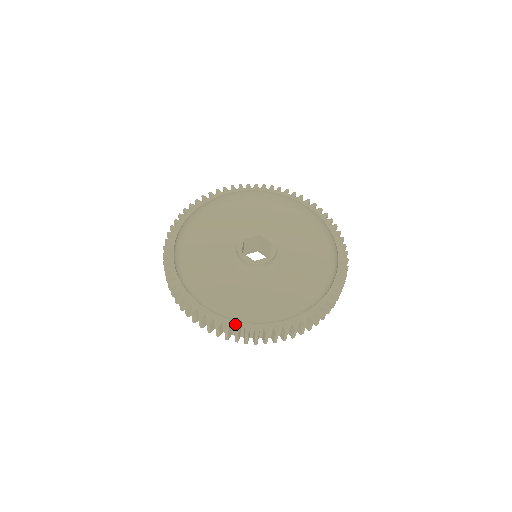
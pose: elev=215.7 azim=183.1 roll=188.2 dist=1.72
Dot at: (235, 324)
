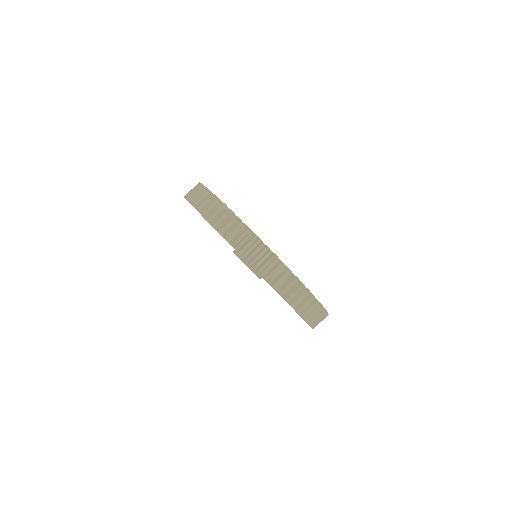
Dot at: occluded
